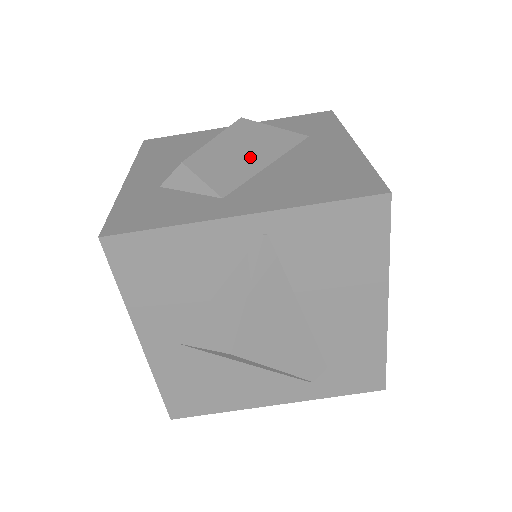
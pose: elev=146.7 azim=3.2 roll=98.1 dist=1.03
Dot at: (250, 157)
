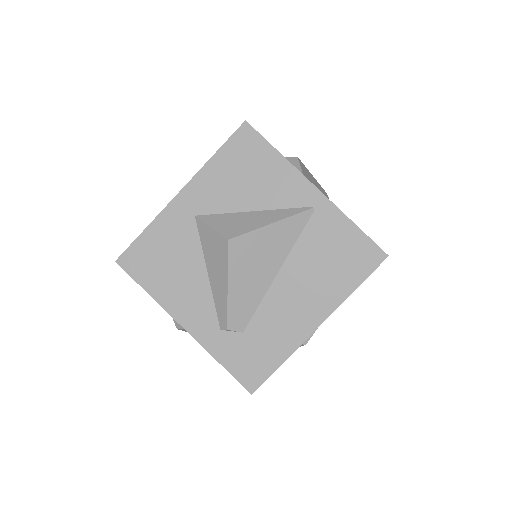
Dot at: occluded
